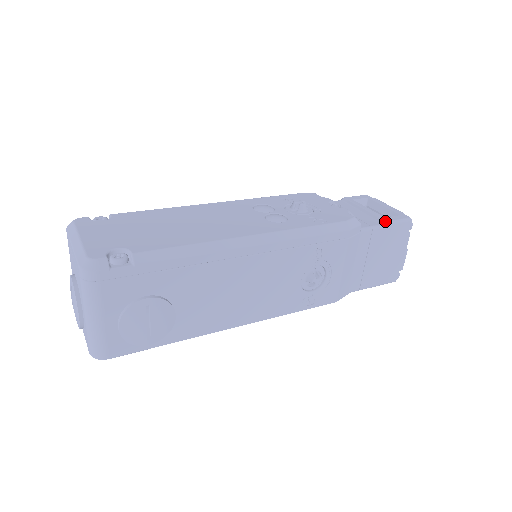
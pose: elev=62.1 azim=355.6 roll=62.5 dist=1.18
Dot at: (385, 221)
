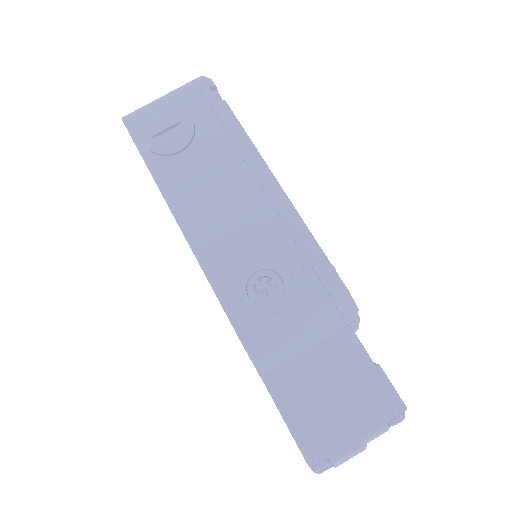
Dot at: occluded
